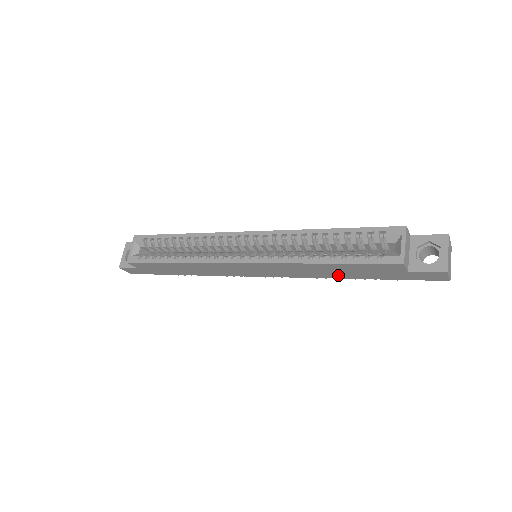
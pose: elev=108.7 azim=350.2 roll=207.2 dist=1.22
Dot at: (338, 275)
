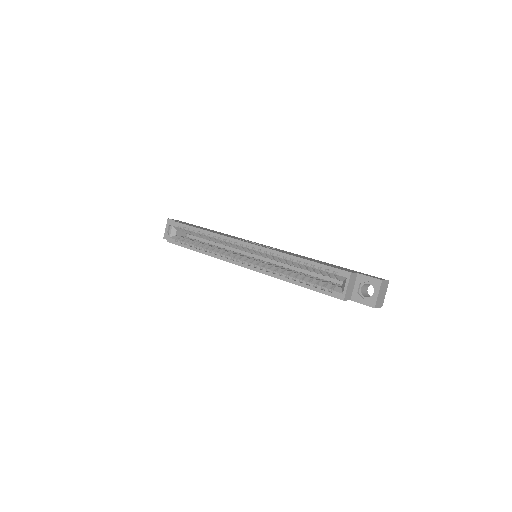
Dot at: occluded
